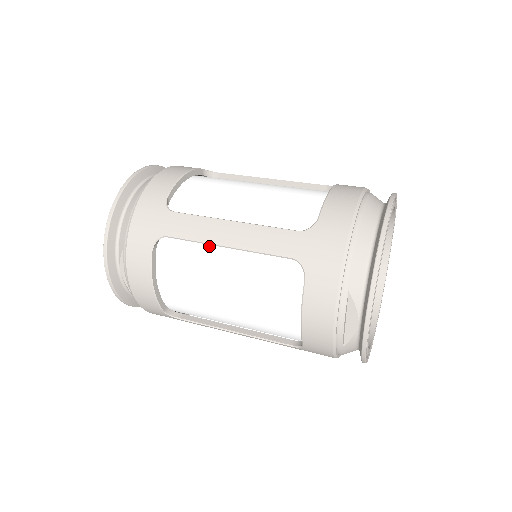
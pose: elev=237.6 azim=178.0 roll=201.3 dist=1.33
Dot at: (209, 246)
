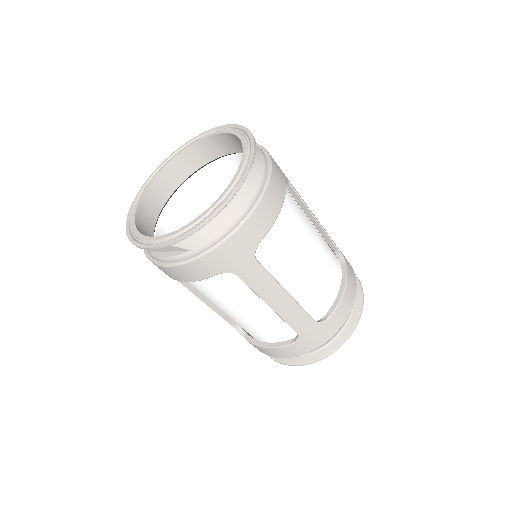
Dot at: occluded
